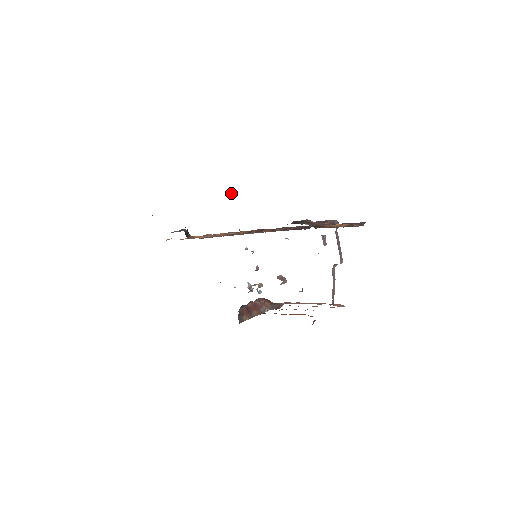
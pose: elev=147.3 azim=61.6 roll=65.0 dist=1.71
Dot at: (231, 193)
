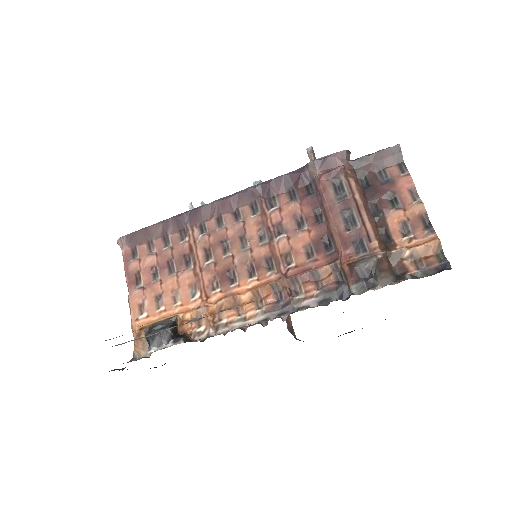
Dot at: occluded
